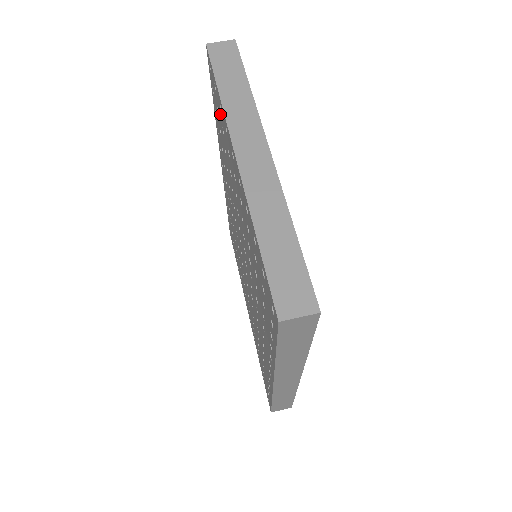
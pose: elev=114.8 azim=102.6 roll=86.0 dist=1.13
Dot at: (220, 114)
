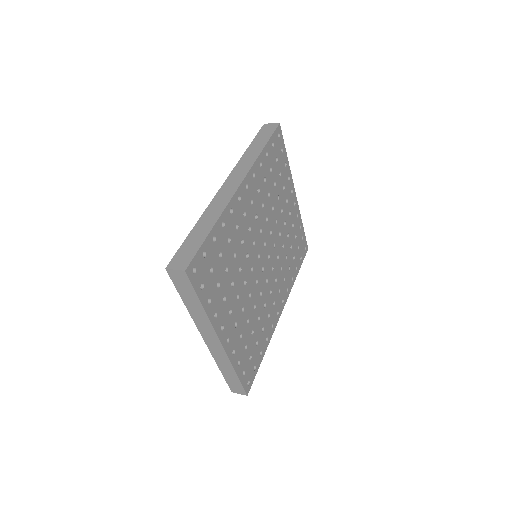
Dot at: occluded
